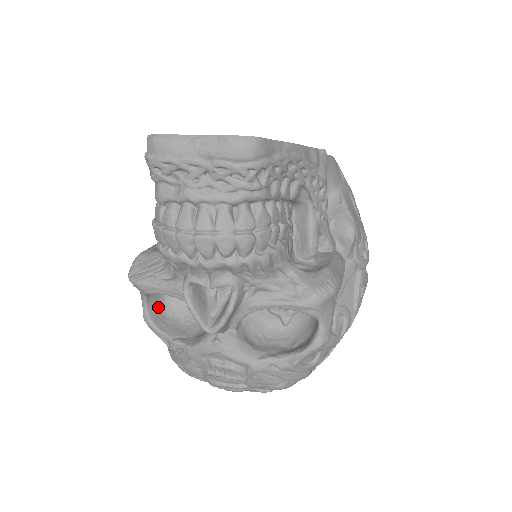
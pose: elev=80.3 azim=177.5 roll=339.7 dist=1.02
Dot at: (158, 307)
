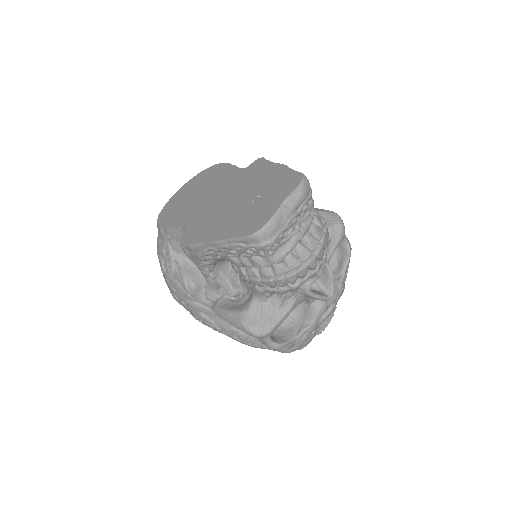
Dot at: occluded
